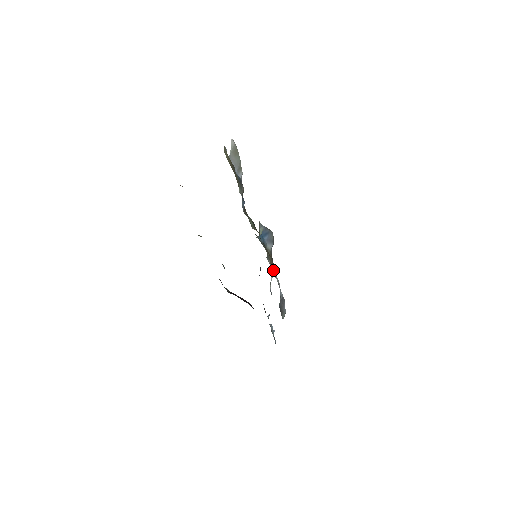
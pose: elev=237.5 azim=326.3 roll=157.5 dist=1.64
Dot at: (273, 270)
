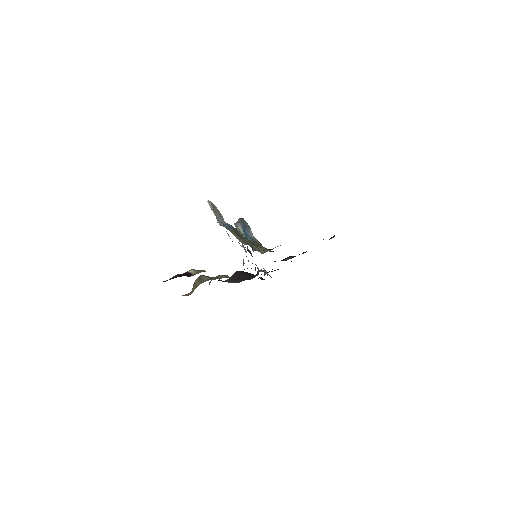
Dot at: occluded
